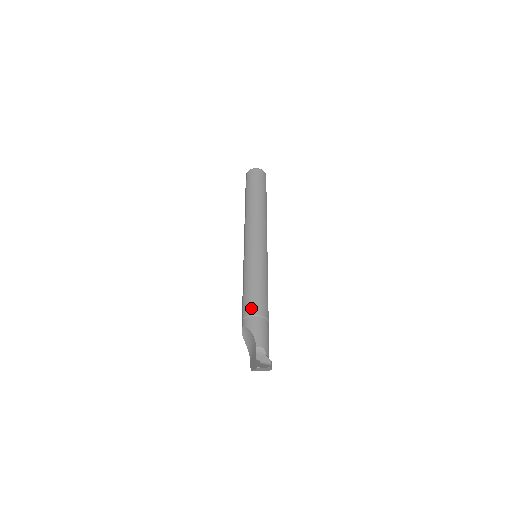
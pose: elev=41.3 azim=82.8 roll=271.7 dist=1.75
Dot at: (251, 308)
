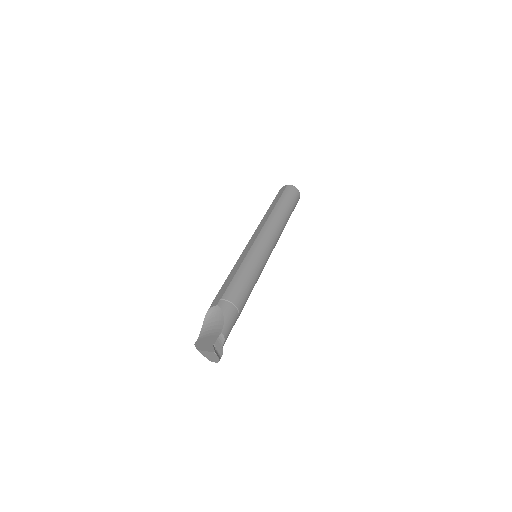
Dot at: (235, 296)
